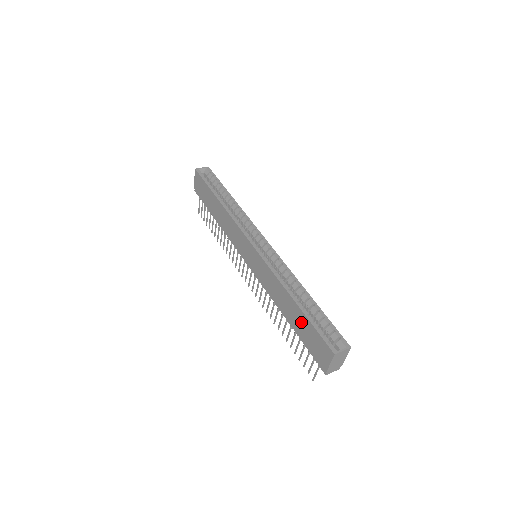
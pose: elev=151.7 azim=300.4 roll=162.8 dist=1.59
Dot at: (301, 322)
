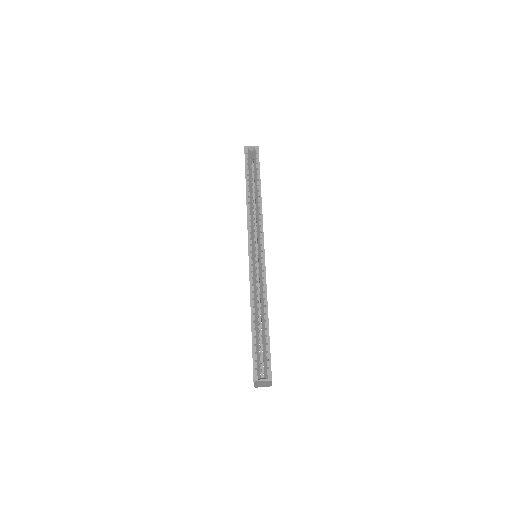
Dot at: occluded
